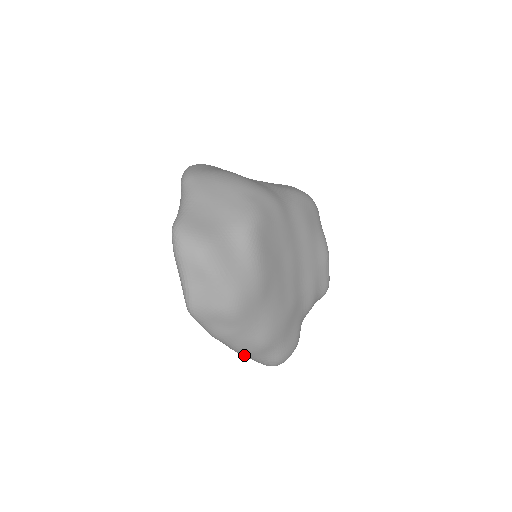
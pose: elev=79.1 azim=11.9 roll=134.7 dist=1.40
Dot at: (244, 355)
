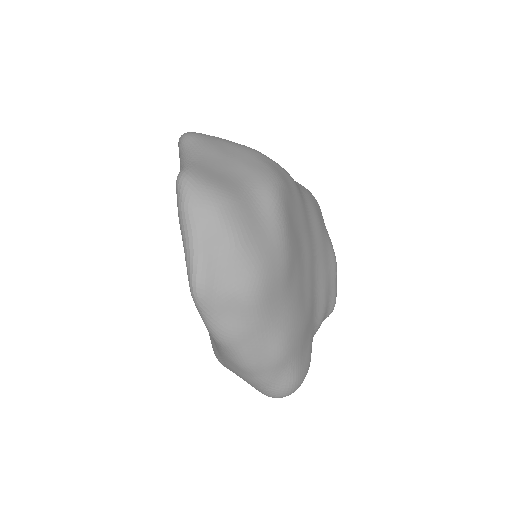
Dot at: (250, 374)
